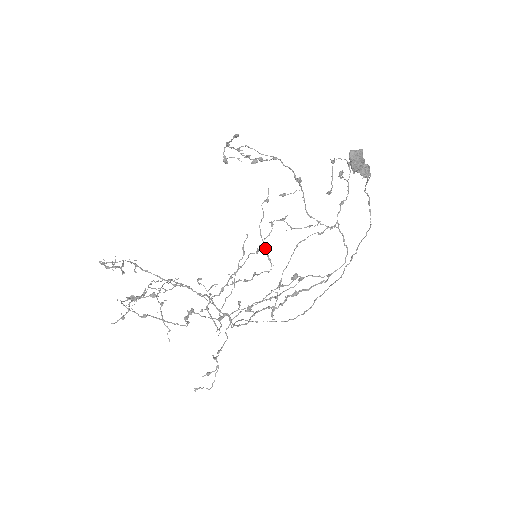
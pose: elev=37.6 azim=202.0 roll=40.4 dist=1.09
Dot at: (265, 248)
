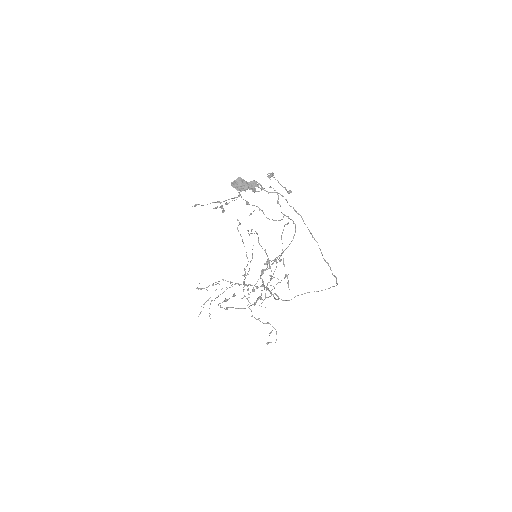
Dot at: (246, 252)
